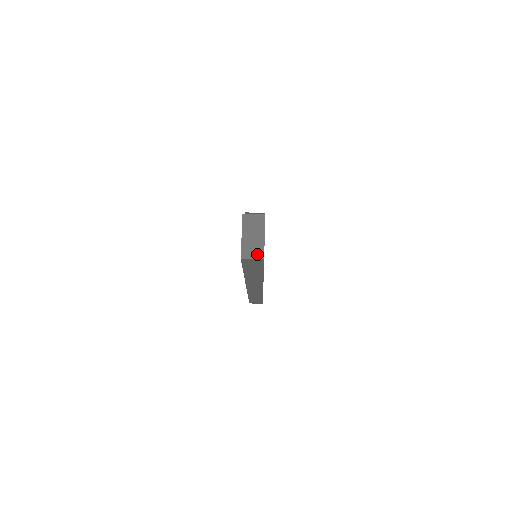
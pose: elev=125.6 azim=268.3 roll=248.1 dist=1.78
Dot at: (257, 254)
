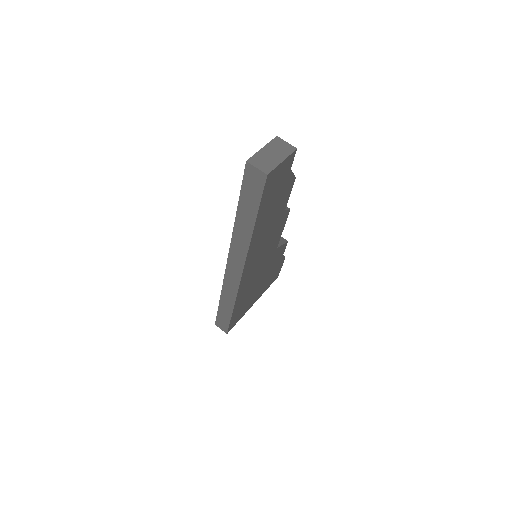
Dot at: (264, 167)
